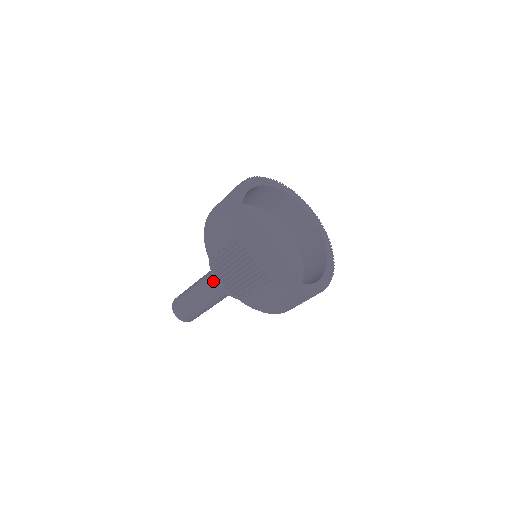
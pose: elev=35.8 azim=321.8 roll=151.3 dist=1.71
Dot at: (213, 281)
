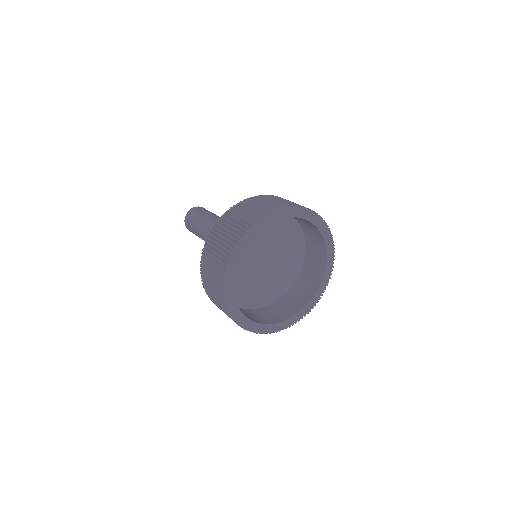
Dot at: occluded
